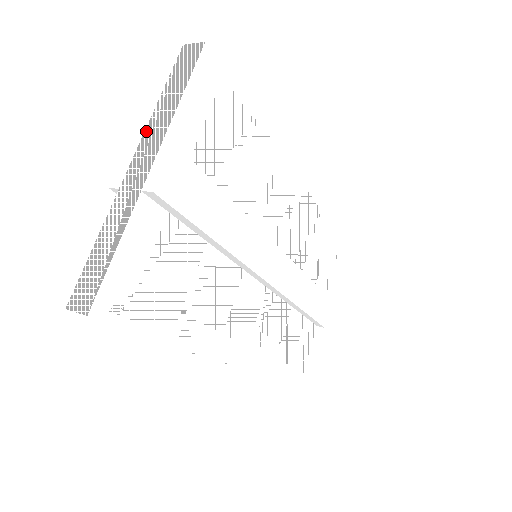
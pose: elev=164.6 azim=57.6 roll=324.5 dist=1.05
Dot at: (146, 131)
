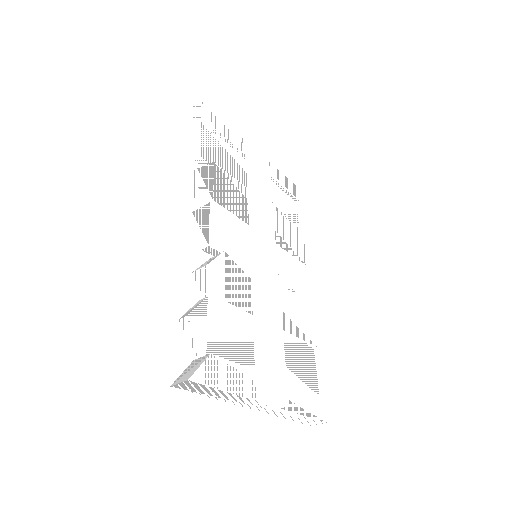
Dot at: occluded
